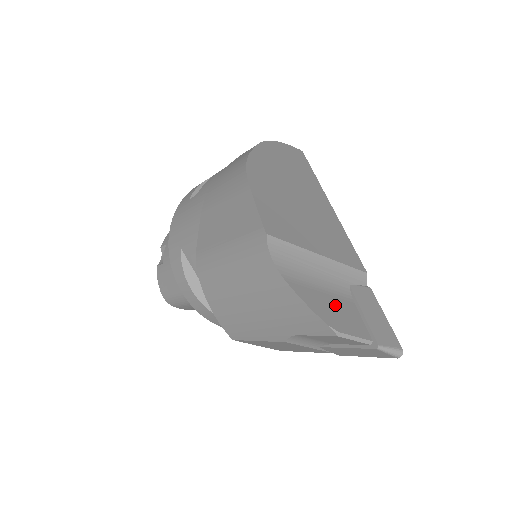
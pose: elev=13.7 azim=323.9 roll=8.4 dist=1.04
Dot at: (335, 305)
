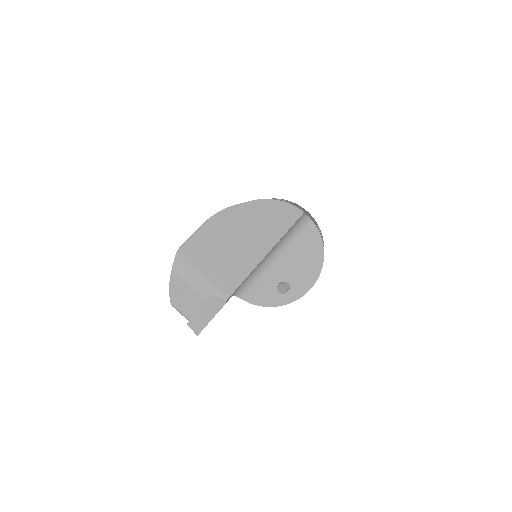
Dot at: (189, 296)
